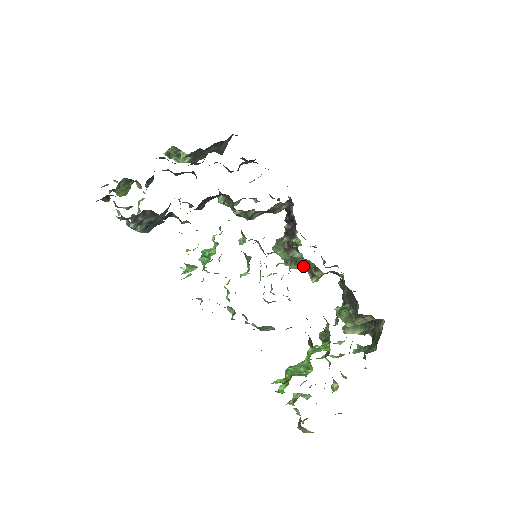
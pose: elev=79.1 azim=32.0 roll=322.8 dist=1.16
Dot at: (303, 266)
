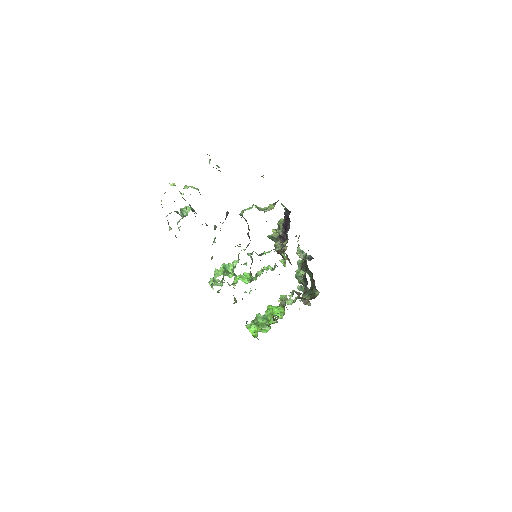
Dot at: occluded
